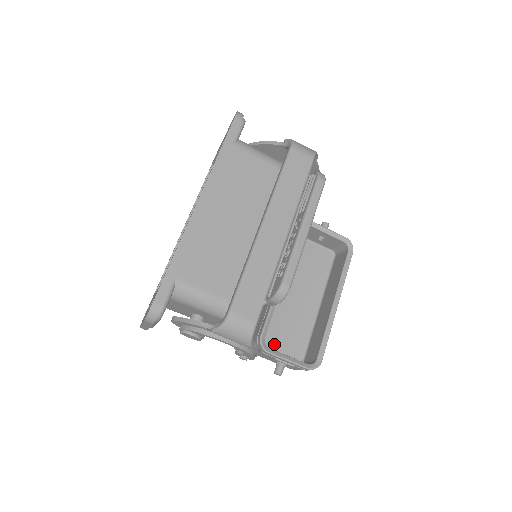
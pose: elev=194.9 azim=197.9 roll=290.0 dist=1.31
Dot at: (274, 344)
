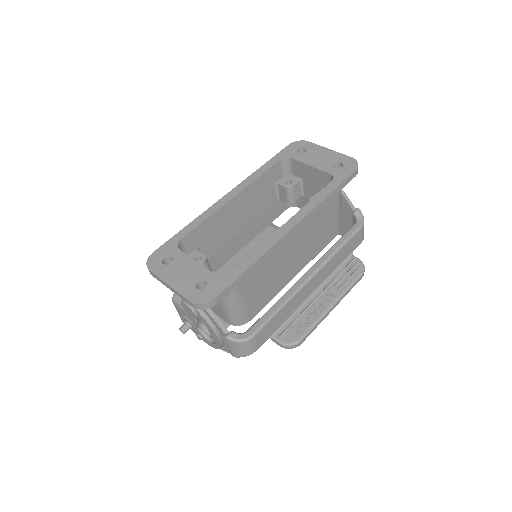
Dot at: occluded
